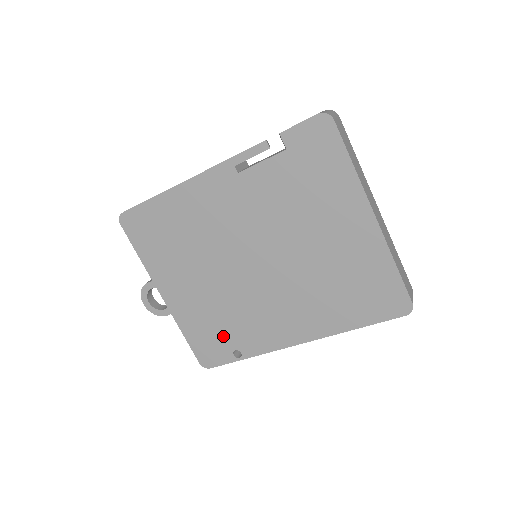
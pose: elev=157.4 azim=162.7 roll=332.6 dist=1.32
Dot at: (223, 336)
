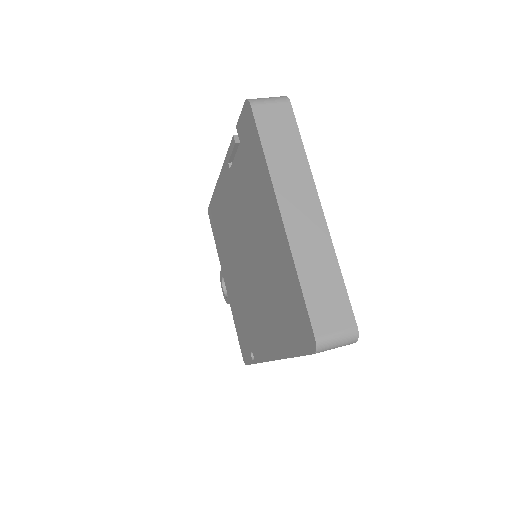
Dot at: (246, 334)
